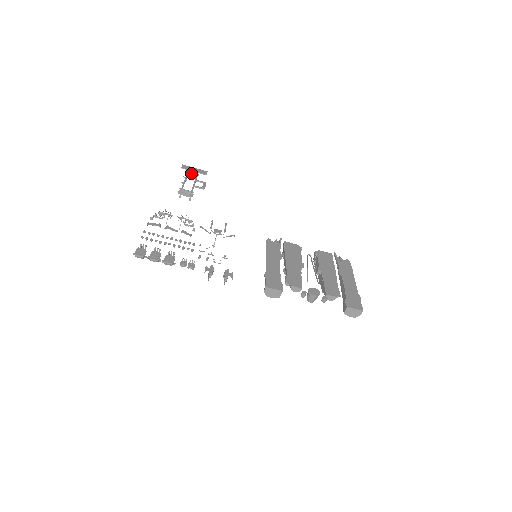
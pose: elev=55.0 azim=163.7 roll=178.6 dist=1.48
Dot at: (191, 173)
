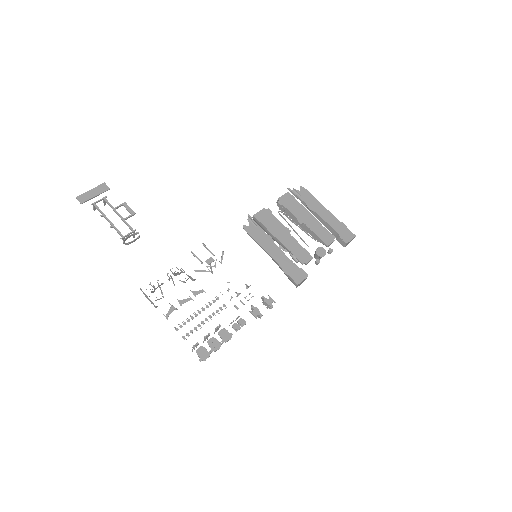
Dot at: (97, 202)
